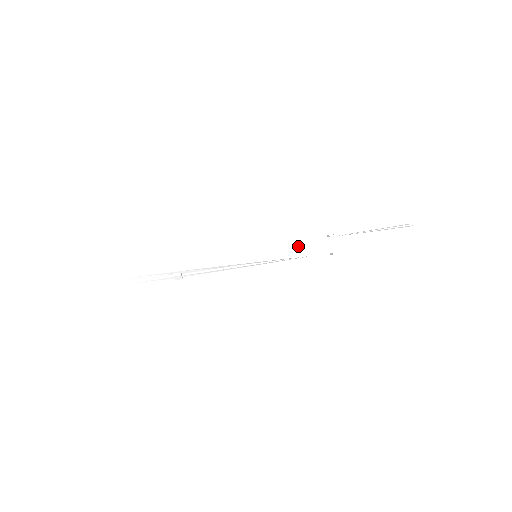
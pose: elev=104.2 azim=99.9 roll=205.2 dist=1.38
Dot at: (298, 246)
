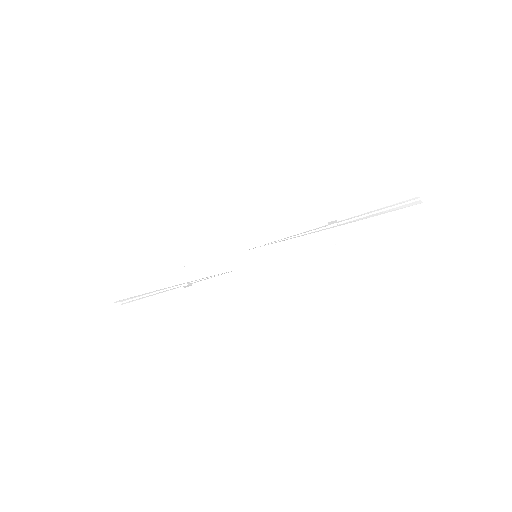
Dot at: (295, 243)
